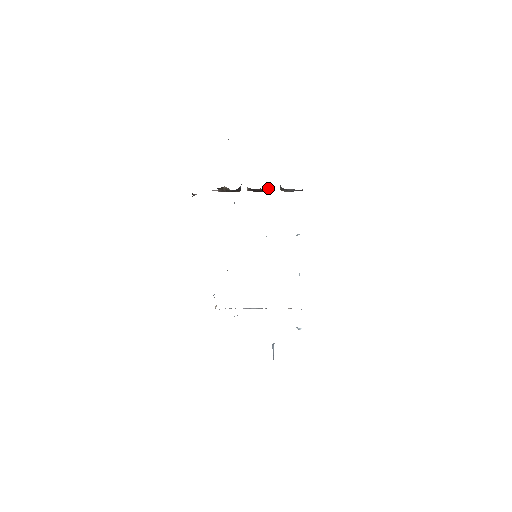
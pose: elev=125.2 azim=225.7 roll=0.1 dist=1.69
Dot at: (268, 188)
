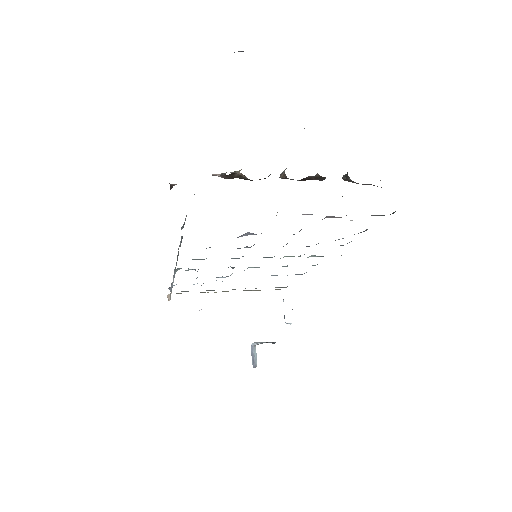
Dot at: occluded
